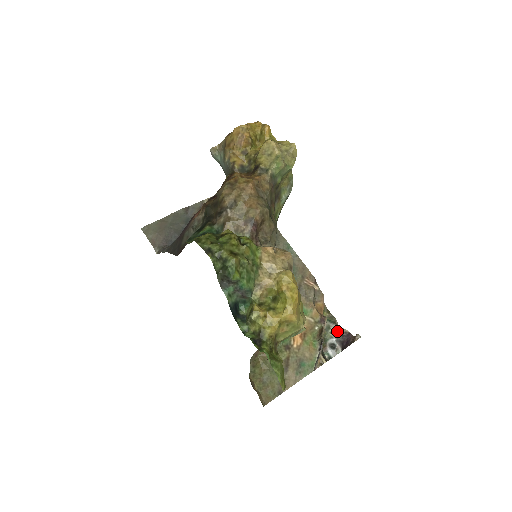
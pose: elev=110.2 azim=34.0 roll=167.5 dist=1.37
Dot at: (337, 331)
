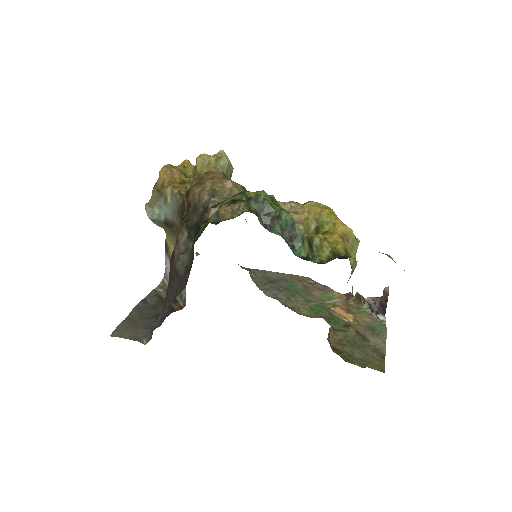
Dot at: occluded
